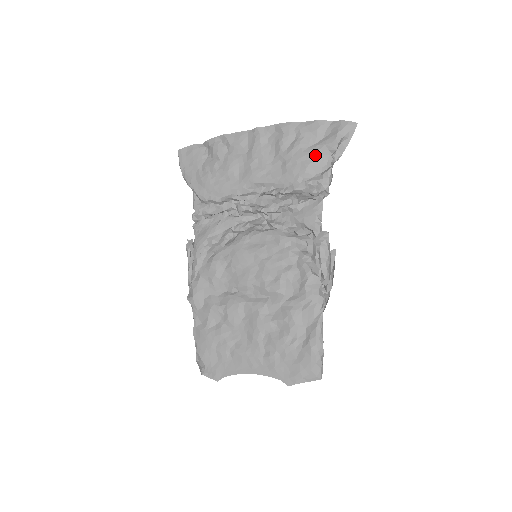
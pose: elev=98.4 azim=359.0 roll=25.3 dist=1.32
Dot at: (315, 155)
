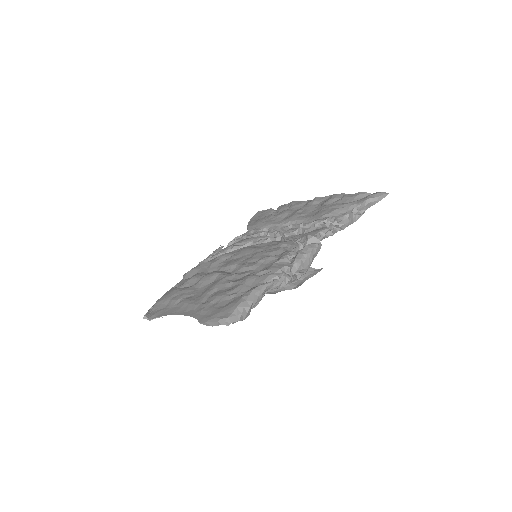
Dot at: (345, 205)
